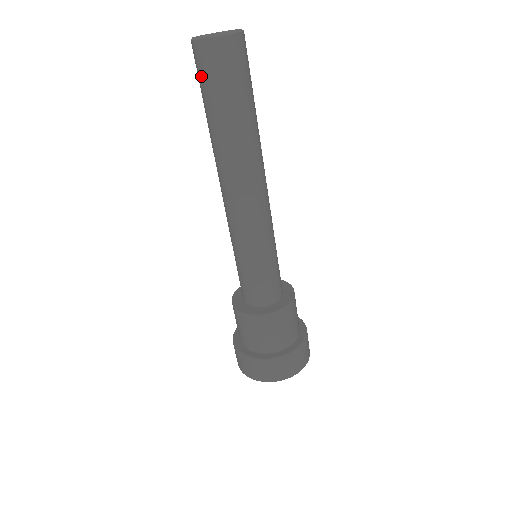
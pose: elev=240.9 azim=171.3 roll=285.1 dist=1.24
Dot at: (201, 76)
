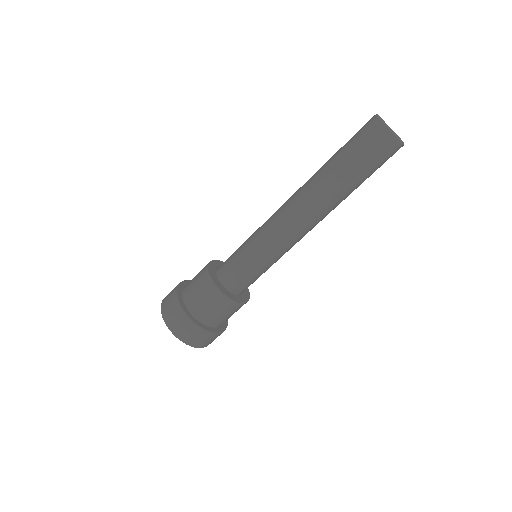
Dot at: (358, 136)
